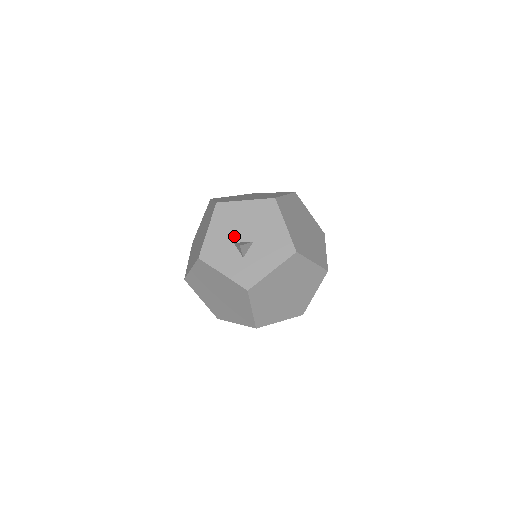
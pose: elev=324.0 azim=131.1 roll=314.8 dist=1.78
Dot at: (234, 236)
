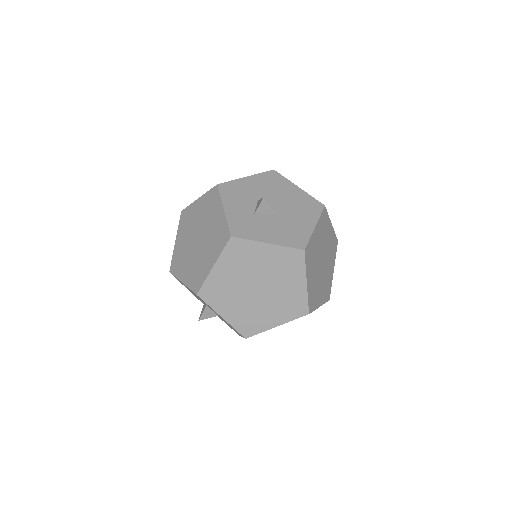
Dot at: occluded
